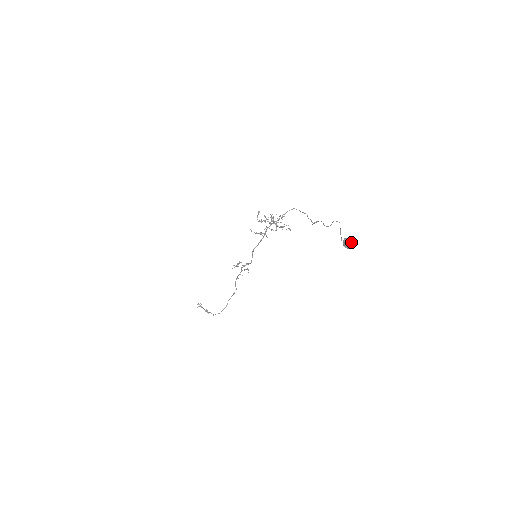
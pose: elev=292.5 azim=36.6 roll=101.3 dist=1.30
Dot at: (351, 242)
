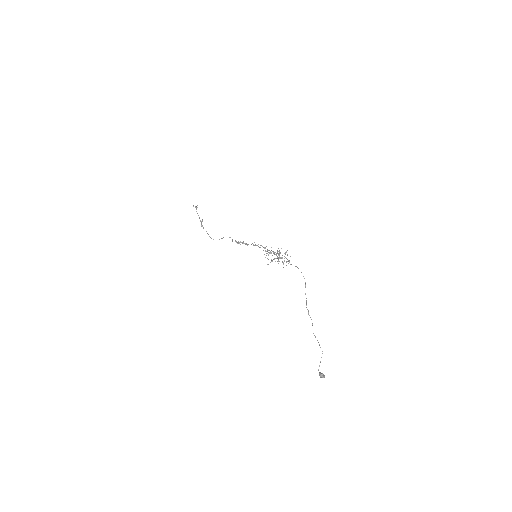
Dot at: occluded
